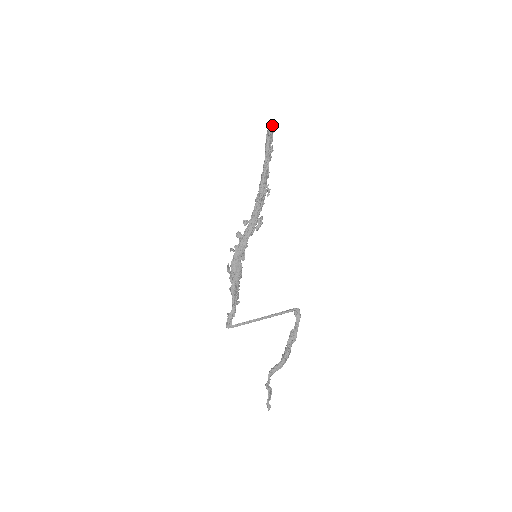
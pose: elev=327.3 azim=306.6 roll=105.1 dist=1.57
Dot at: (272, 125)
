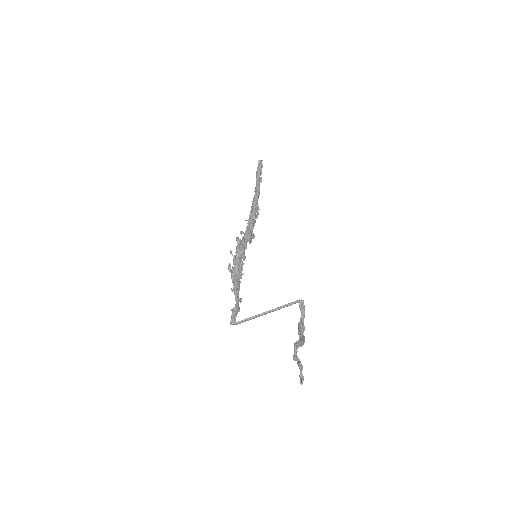
Dot at: occluded
